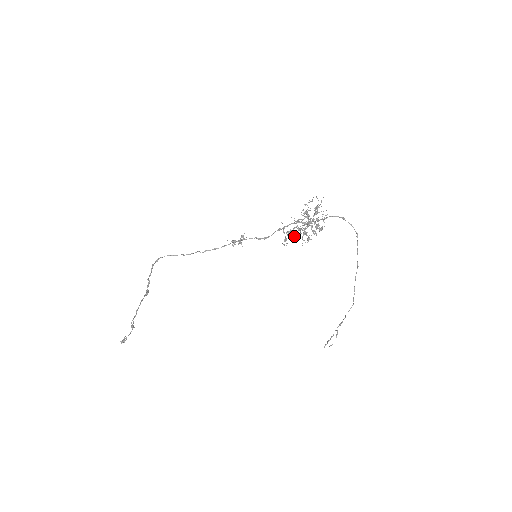
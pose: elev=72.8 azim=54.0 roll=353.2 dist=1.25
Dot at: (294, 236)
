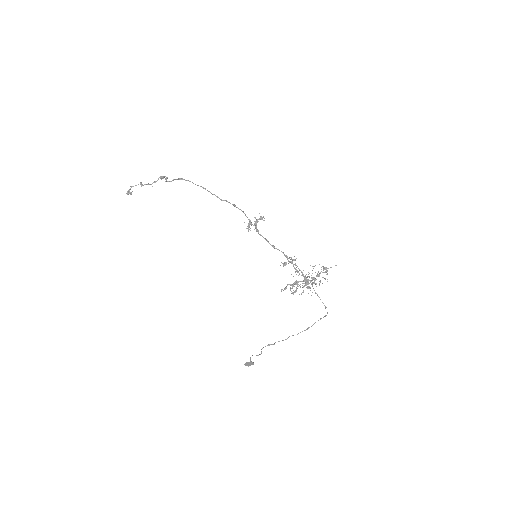
Dot at: (285, 289)
